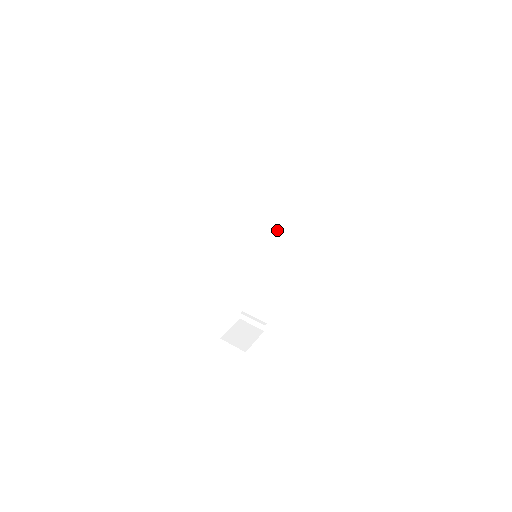
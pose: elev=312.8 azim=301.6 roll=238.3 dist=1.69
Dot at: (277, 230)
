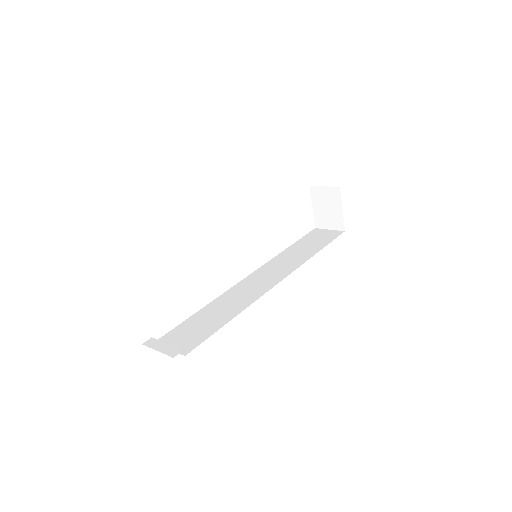
Dot at: (285, 269)
